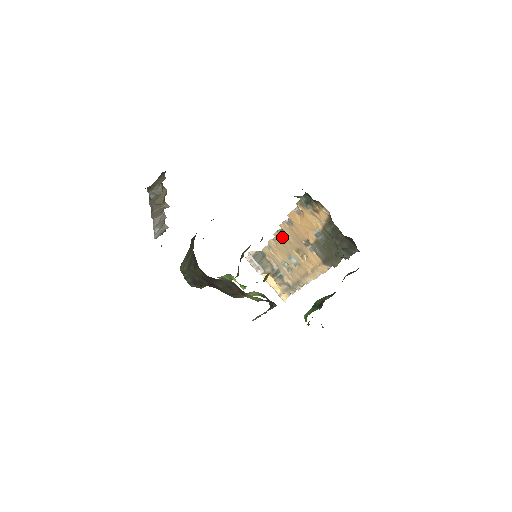
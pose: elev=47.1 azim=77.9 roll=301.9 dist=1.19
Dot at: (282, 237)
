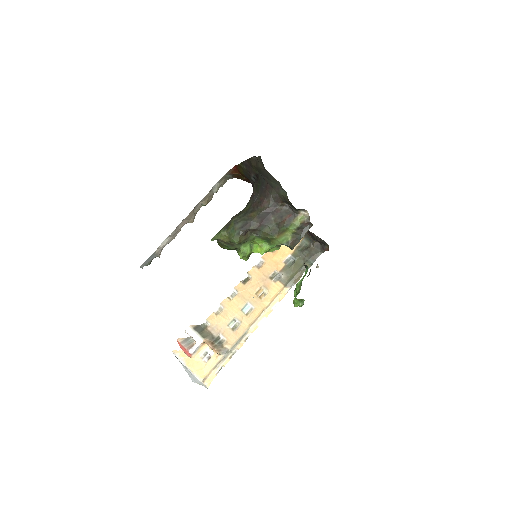
Dot at: (244, 286)
